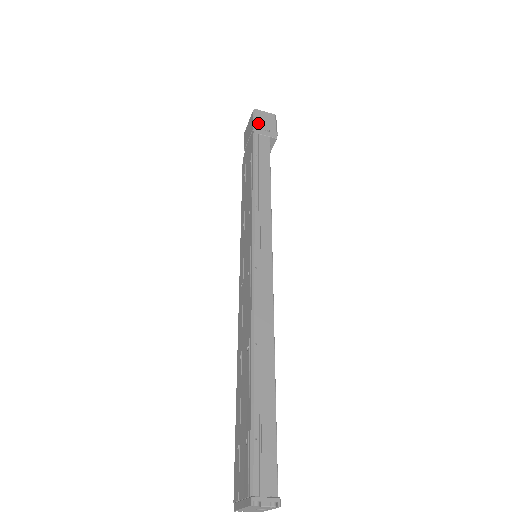
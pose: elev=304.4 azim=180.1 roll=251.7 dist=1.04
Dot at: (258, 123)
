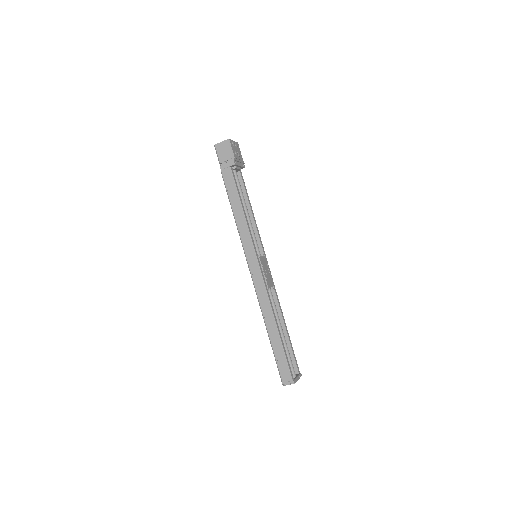
Dot at: (220, 158)
